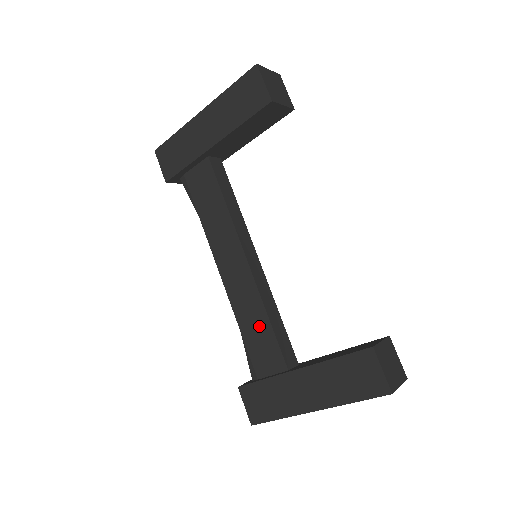
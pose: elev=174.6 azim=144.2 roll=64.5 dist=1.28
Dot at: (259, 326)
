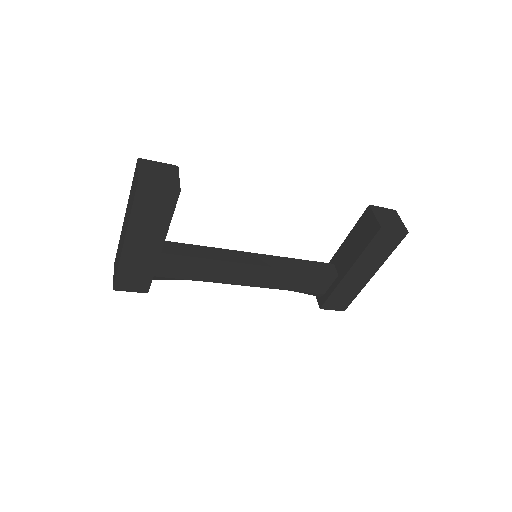
Dot at: (300, 279)
